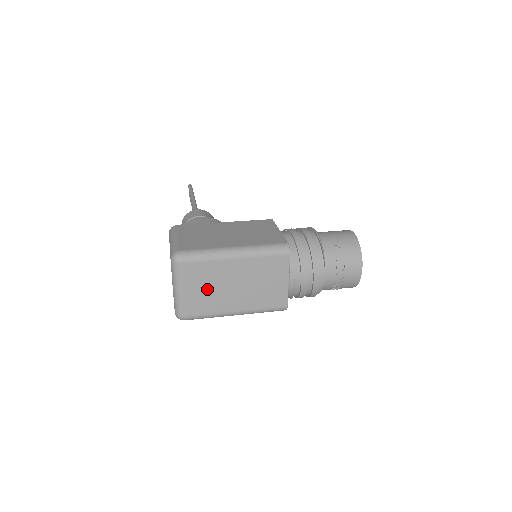
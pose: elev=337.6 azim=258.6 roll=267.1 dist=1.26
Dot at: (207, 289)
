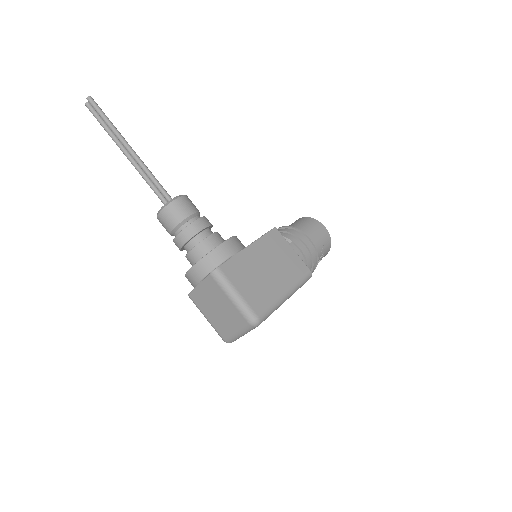
Dot at: occluded
